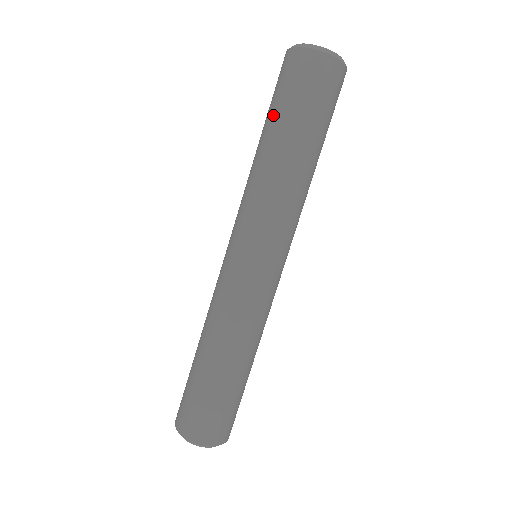
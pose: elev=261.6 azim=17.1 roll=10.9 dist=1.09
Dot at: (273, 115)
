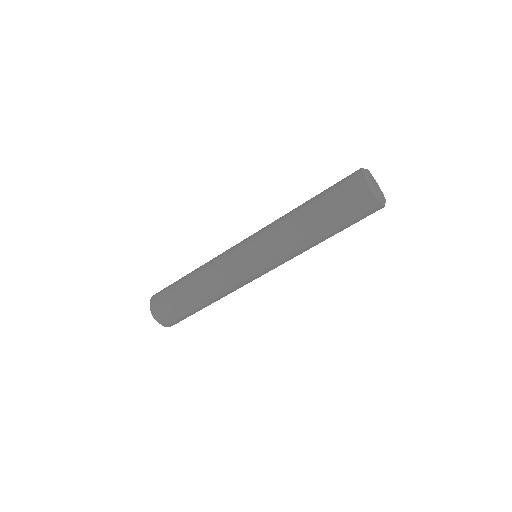
Dot at: (329, 215)
